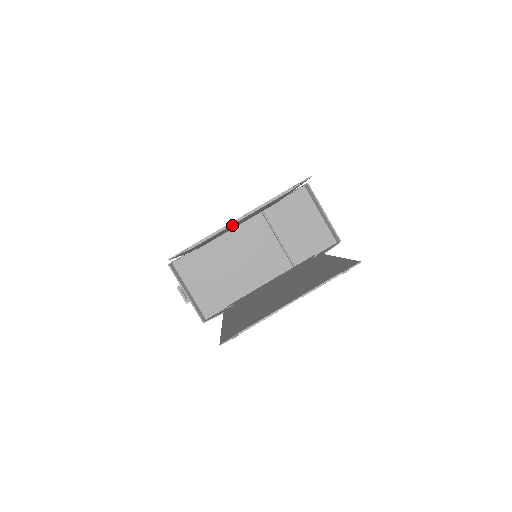
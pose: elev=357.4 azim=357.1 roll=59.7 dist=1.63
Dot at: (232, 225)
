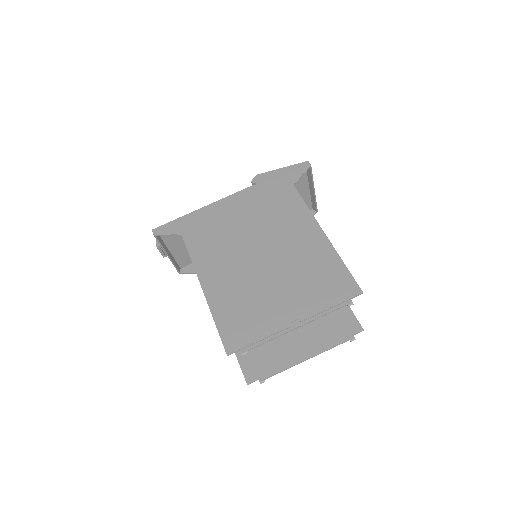
Dot at: (279, 312)
